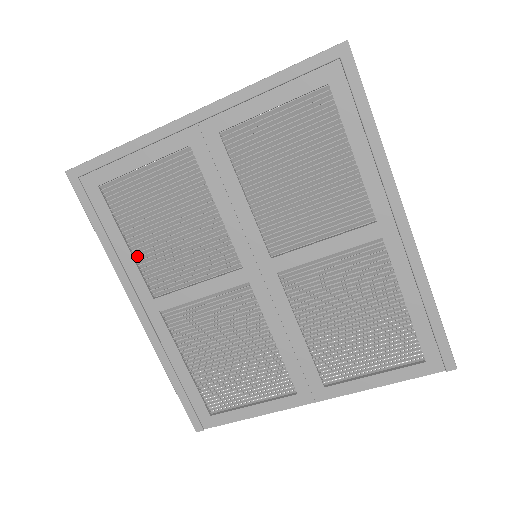
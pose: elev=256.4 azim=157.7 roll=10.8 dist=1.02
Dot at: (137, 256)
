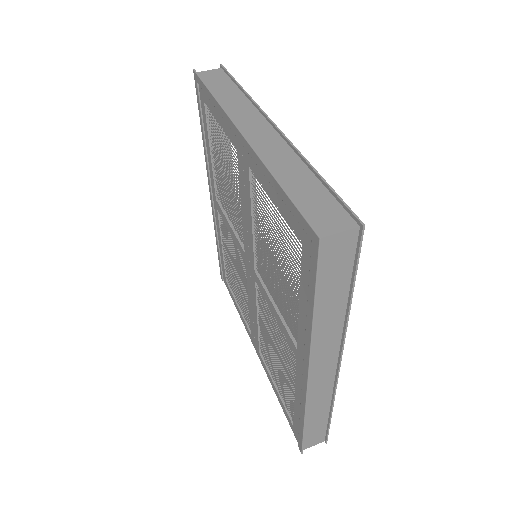
Dot at: occluded
